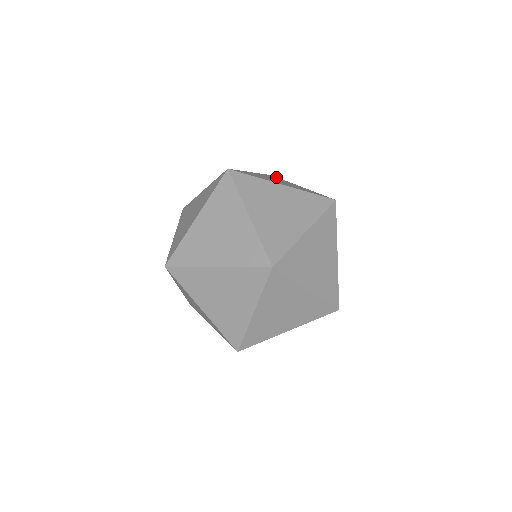
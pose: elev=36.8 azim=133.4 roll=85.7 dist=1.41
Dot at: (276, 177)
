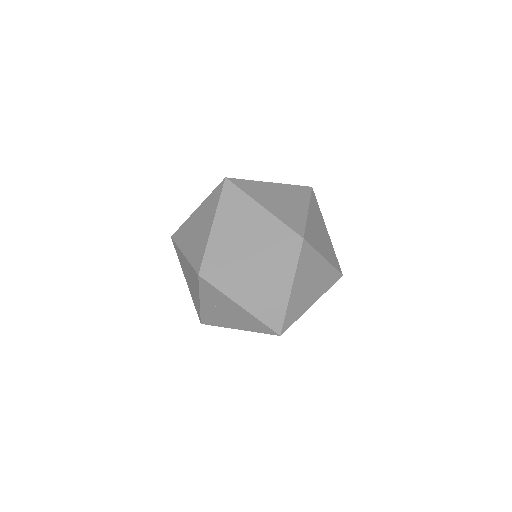
Dot at: (308, 191)
